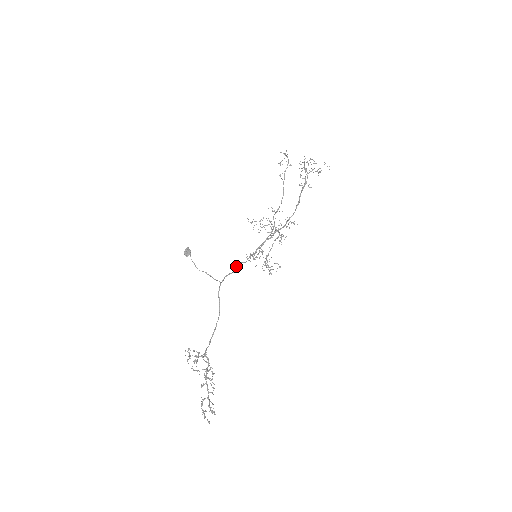
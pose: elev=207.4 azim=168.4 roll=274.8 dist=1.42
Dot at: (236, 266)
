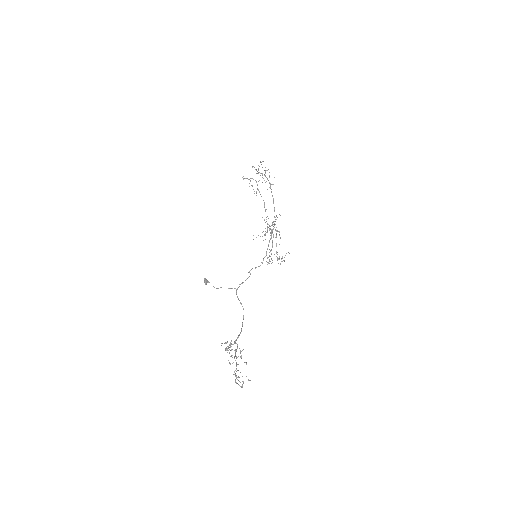
Dot at: occluded
